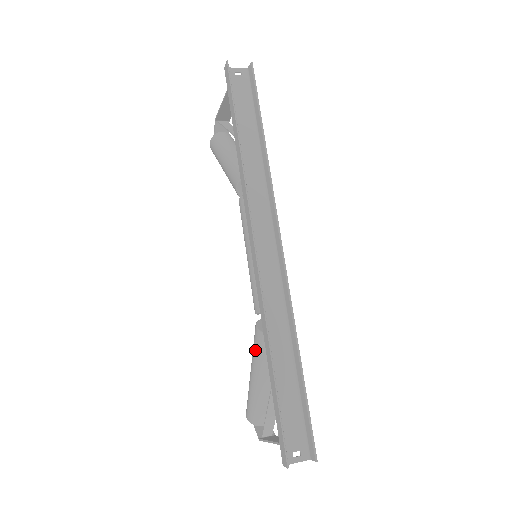
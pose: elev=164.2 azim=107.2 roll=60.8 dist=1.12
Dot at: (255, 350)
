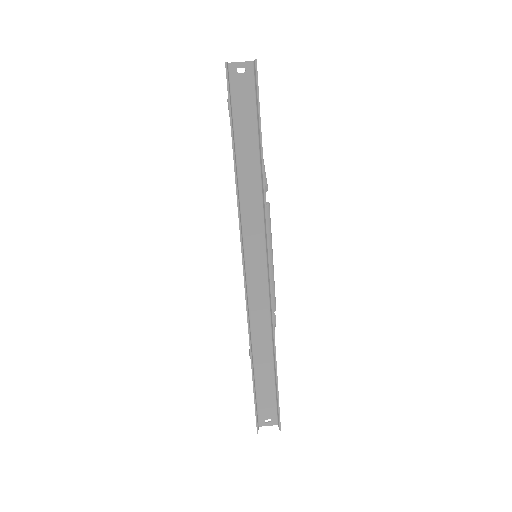
Dot at: occluded
